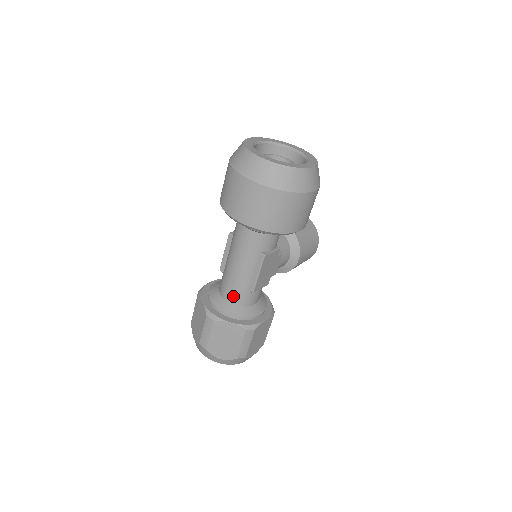
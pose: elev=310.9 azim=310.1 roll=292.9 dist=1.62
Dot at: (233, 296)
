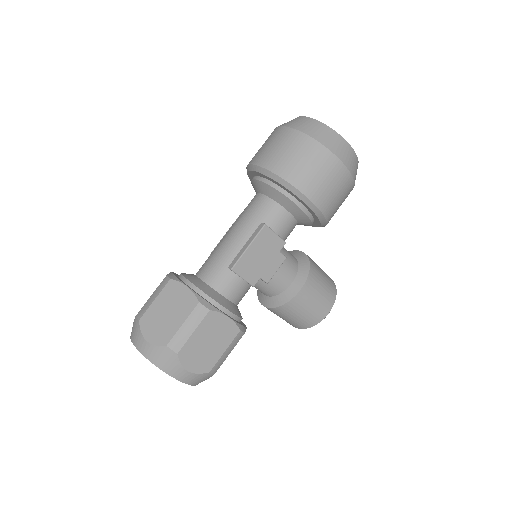
Dot at: (208, 270)
